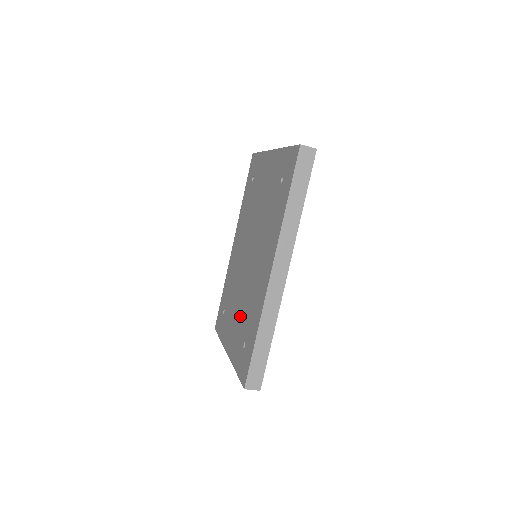
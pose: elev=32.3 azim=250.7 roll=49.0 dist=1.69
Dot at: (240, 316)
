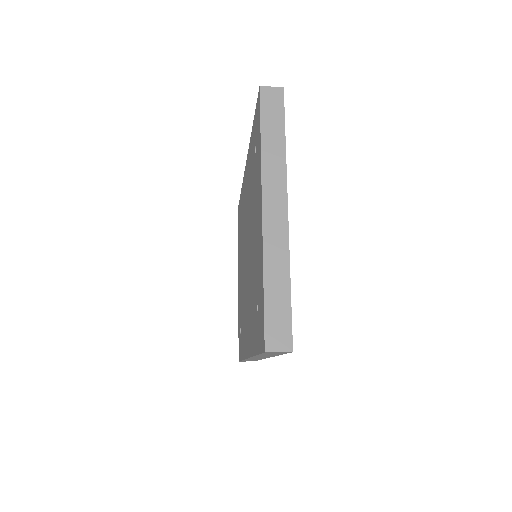
Dot at: (241, 292)
